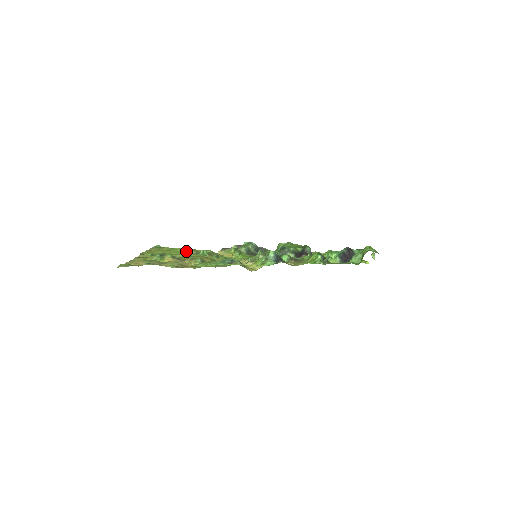
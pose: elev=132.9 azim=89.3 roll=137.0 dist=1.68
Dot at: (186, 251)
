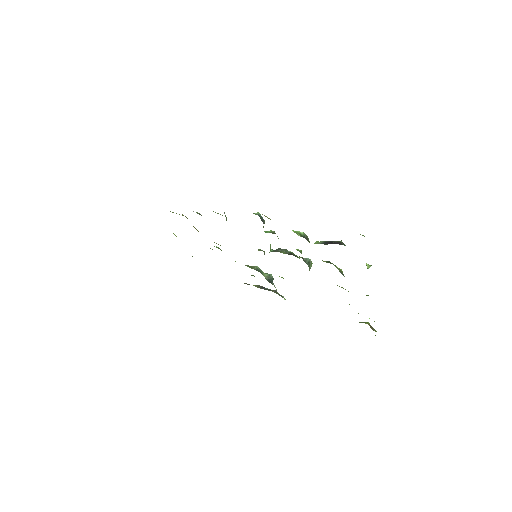
Dot at: occluded
